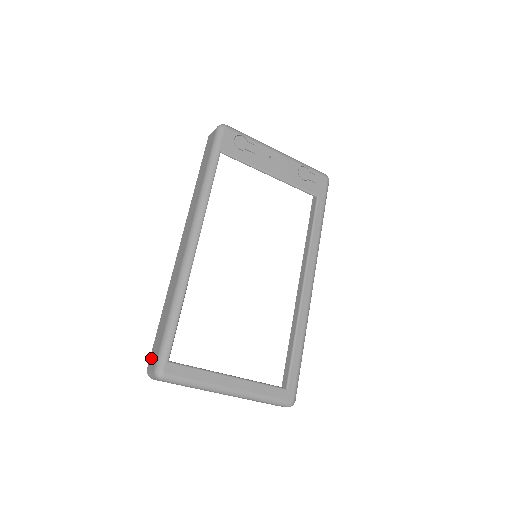
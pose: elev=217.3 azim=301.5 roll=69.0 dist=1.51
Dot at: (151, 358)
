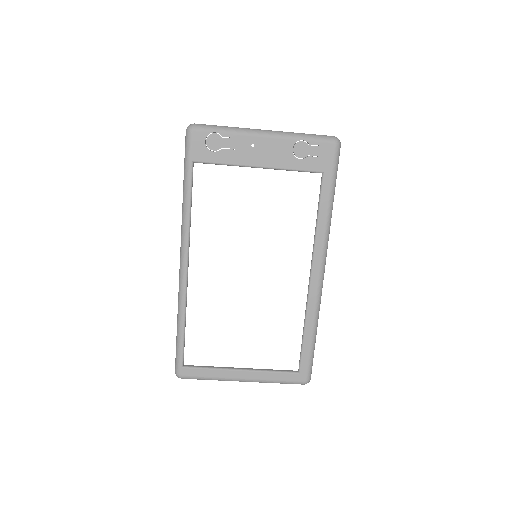
Dot at: occluded
